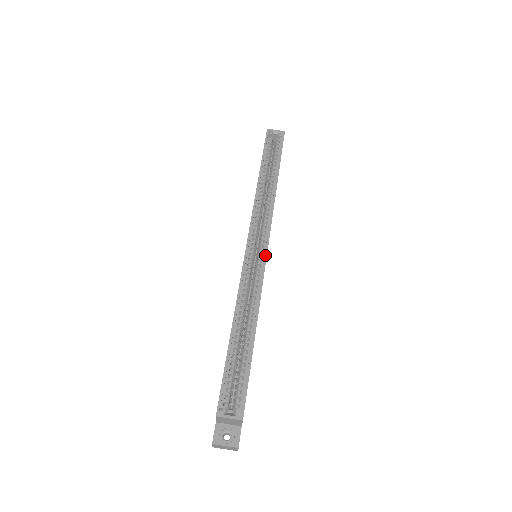
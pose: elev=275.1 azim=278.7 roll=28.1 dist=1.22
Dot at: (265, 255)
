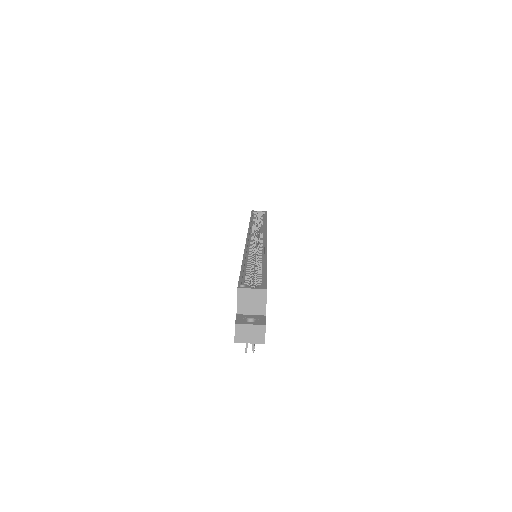
Dot at: (265, 239)
